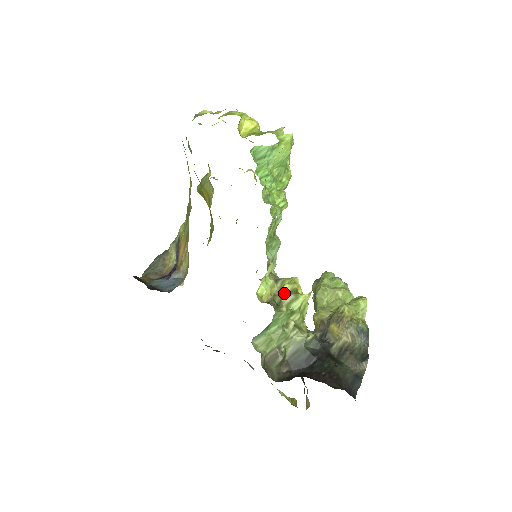
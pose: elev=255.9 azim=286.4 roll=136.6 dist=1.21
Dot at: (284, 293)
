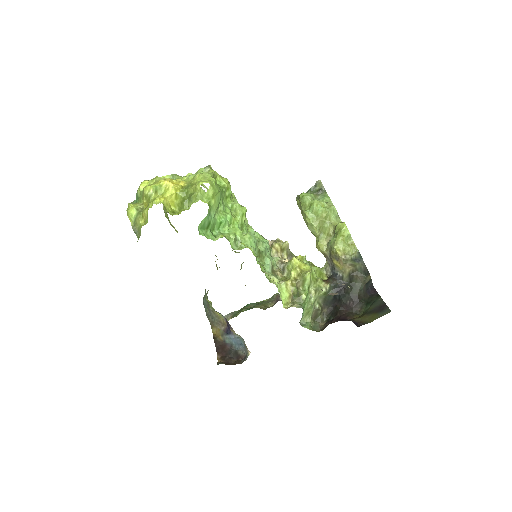
Dot at: (296, 284)
